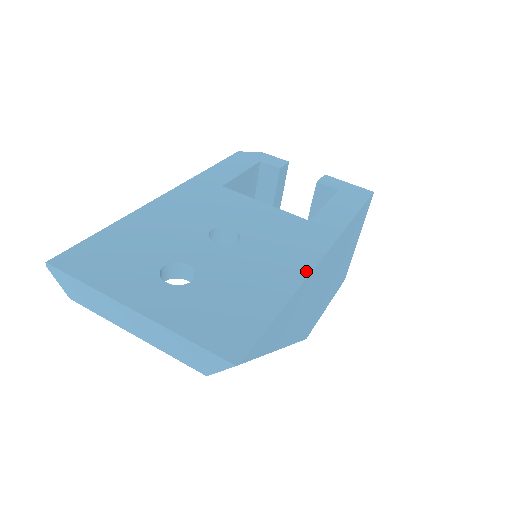
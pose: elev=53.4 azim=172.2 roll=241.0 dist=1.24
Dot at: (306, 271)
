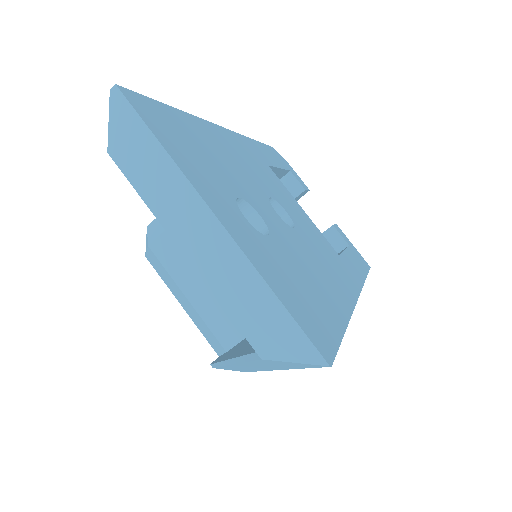
Dot at: (352, 302)
